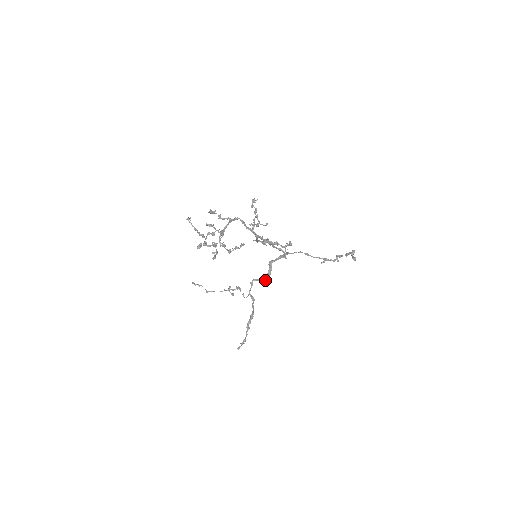
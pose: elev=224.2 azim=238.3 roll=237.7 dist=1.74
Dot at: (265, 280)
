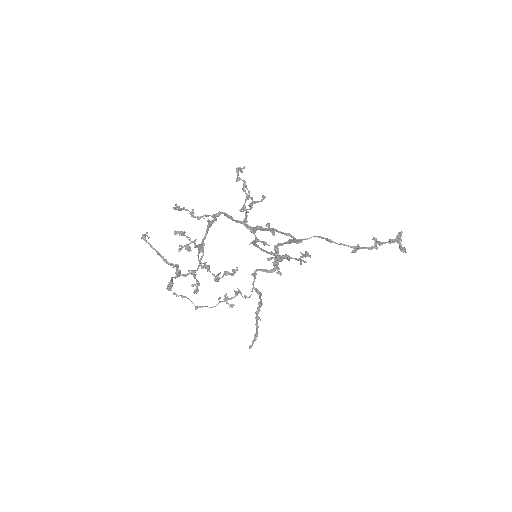
Dot at: (272, 270)
